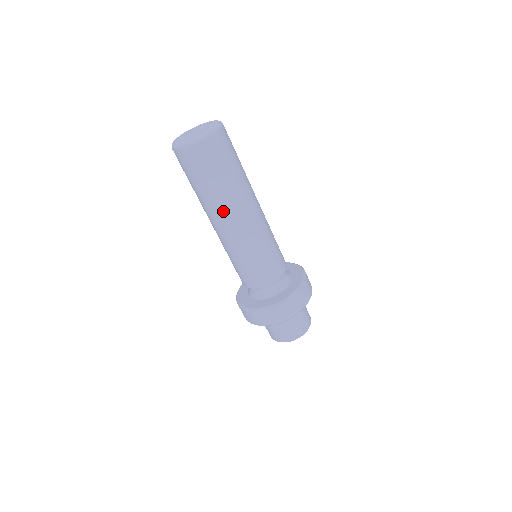
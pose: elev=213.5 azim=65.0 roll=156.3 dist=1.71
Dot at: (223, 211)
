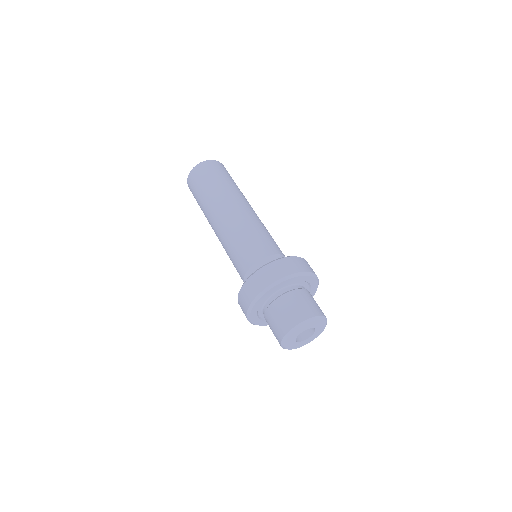
Dot at: (215, 206)
